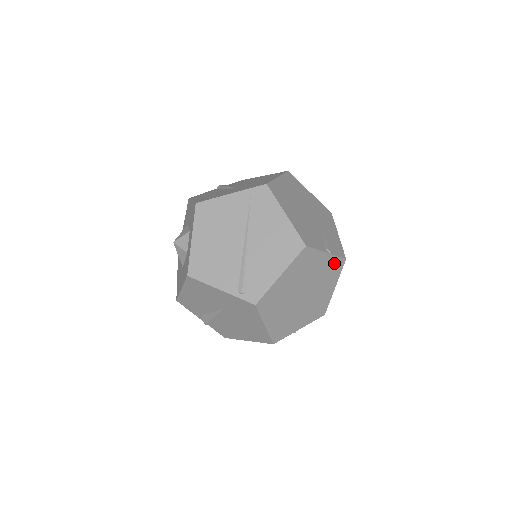
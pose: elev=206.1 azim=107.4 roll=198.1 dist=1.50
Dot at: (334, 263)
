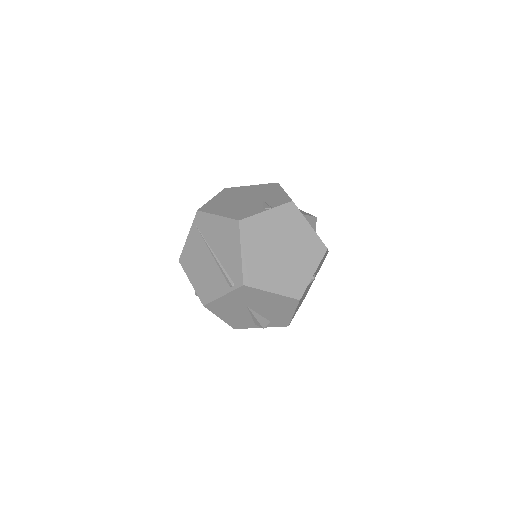
Dot at: (284, 211)
